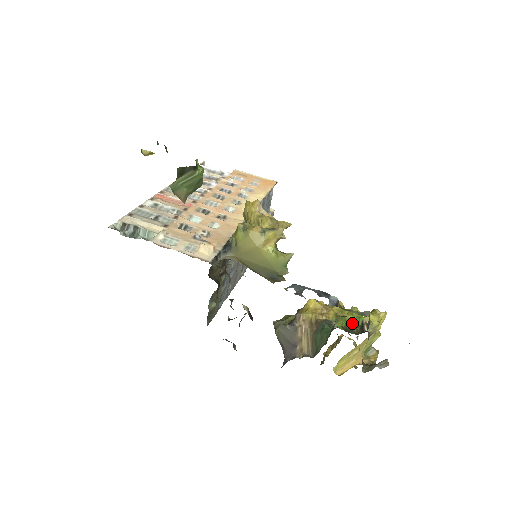
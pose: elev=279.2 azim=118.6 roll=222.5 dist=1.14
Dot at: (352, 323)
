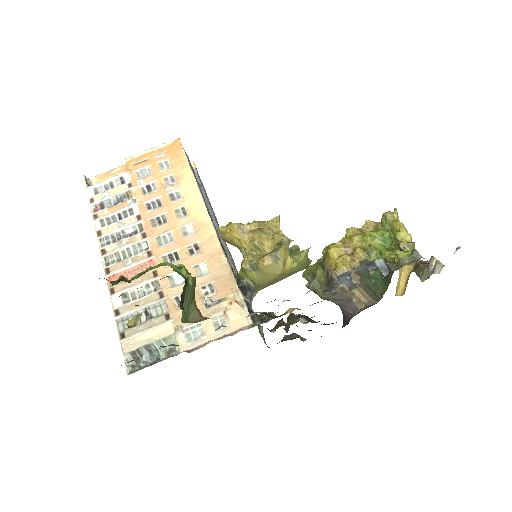
Dot at: (388, 251)
